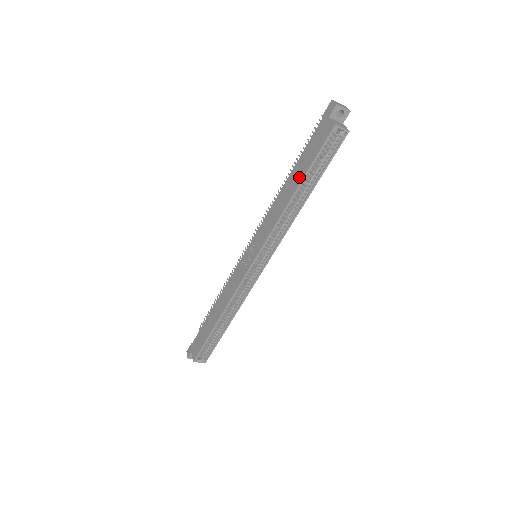
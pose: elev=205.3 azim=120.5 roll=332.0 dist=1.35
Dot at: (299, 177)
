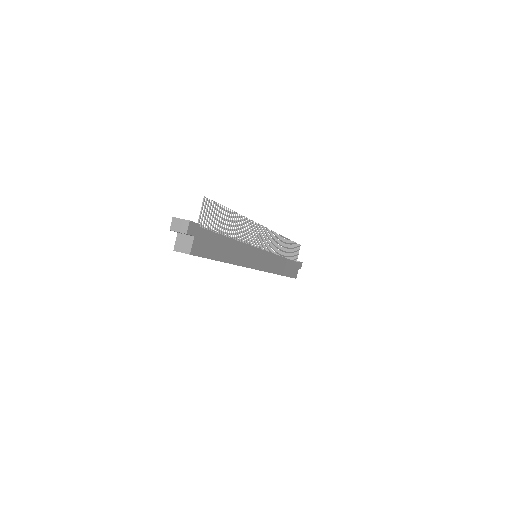
Dot at: occluded
